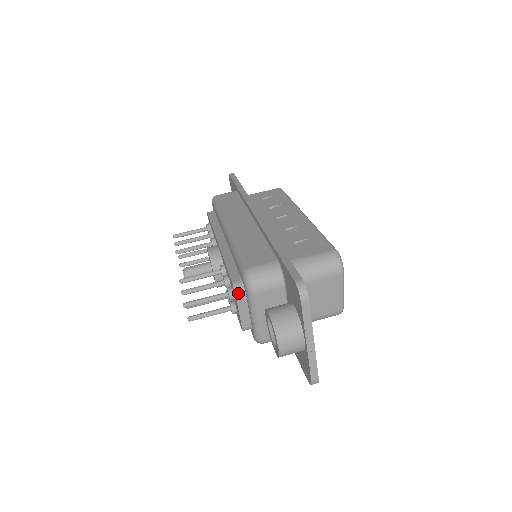
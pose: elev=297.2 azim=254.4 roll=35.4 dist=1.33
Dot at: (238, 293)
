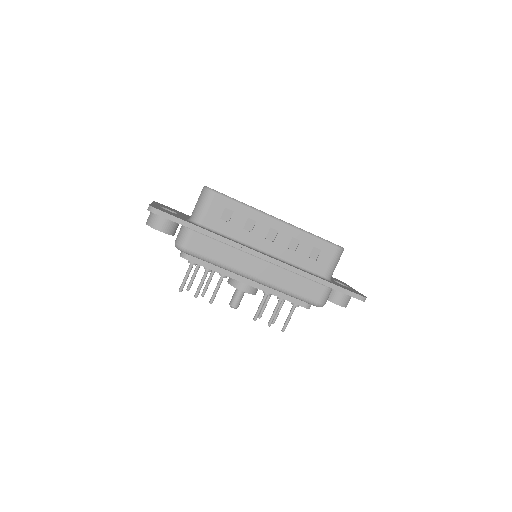
Dot at: occluded
